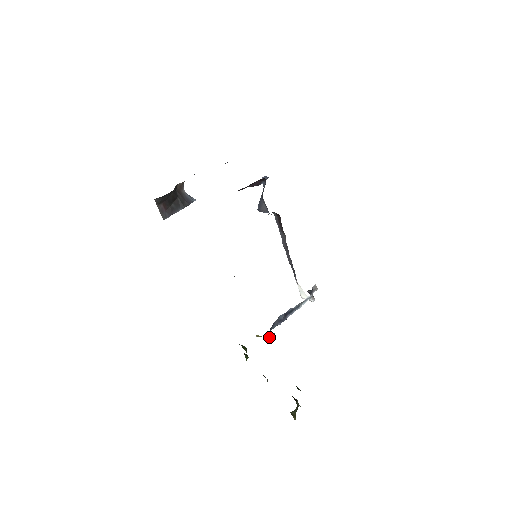
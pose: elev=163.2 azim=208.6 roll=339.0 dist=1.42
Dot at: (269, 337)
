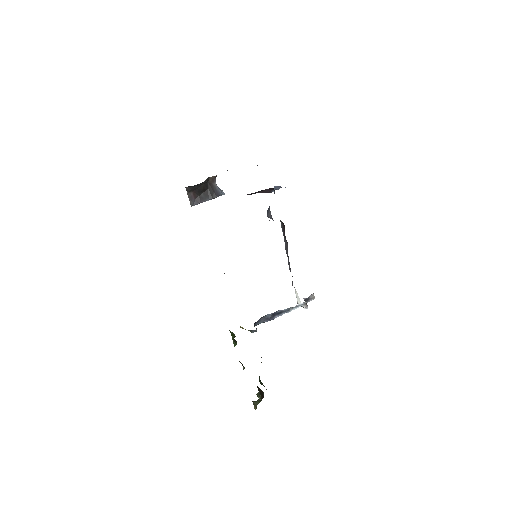
Dot at: (251, 331)
